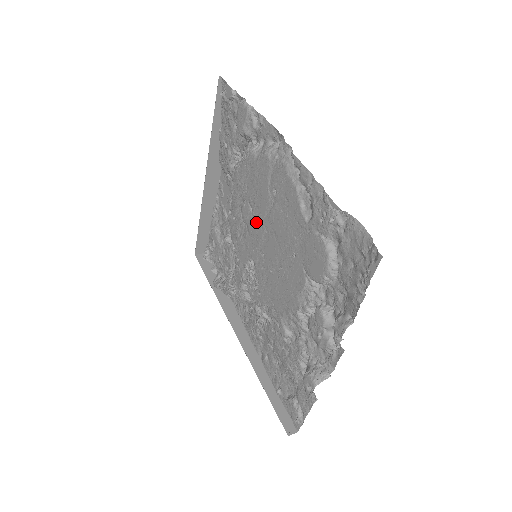
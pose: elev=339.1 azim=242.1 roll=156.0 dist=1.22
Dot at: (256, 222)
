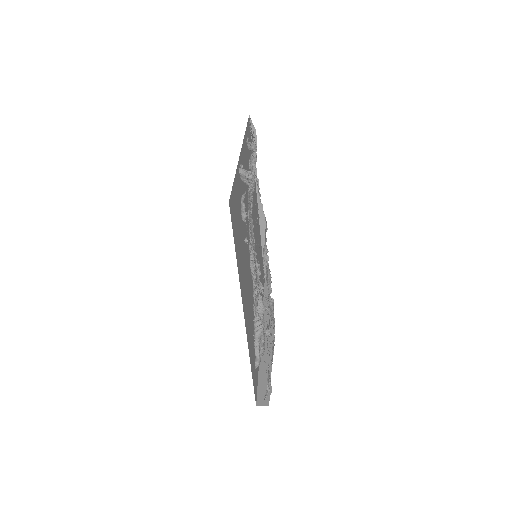
Dot at: occluded
